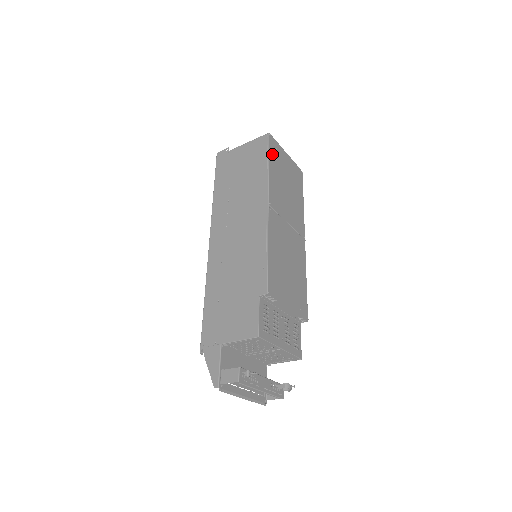
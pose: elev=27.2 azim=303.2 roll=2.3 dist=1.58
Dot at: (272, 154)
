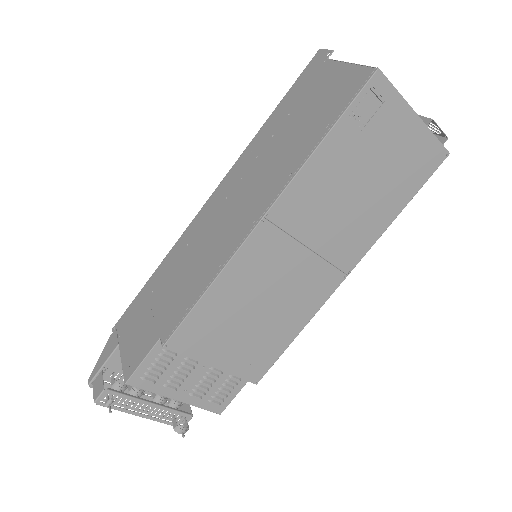
Dot at: (354, 117)
